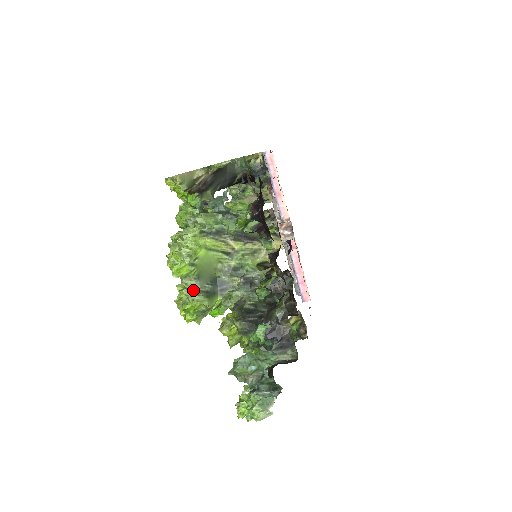
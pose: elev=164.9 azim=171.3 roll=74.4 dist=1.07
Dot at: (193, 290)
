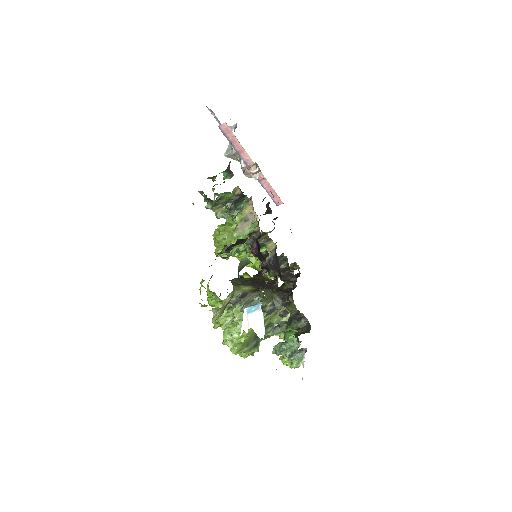
Dot at: (247, 351)
